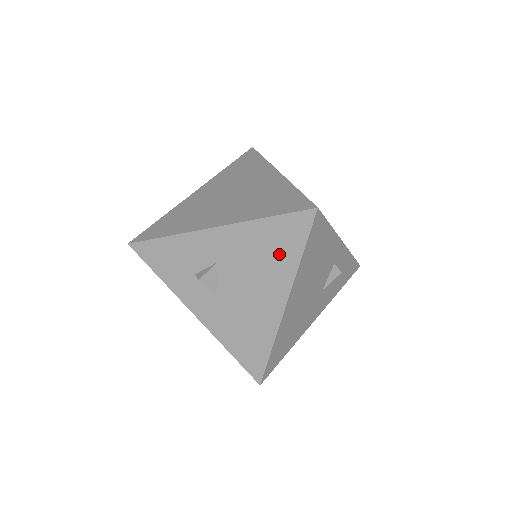
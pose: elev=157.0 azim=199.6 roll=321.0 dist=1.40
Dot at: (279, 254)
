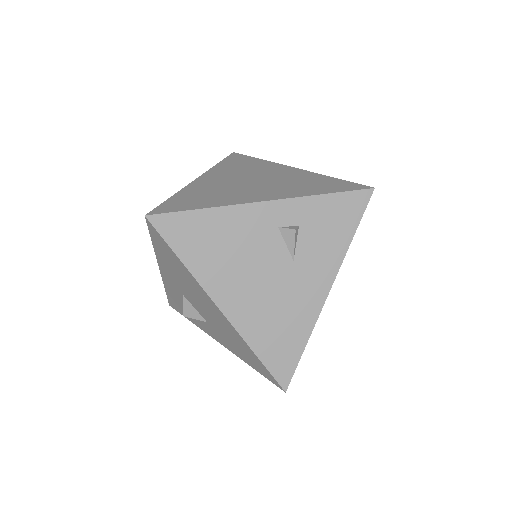
Dot at: (178, 268)
